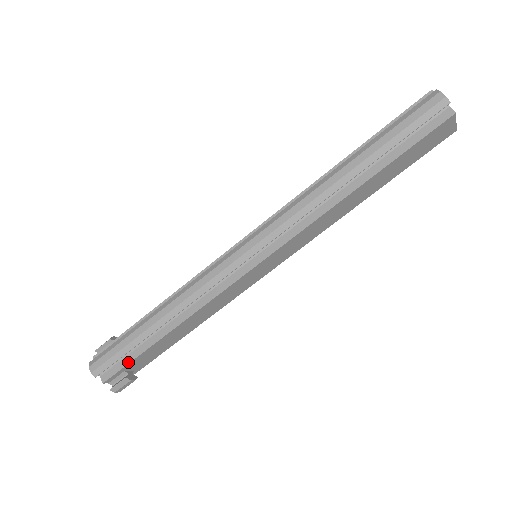
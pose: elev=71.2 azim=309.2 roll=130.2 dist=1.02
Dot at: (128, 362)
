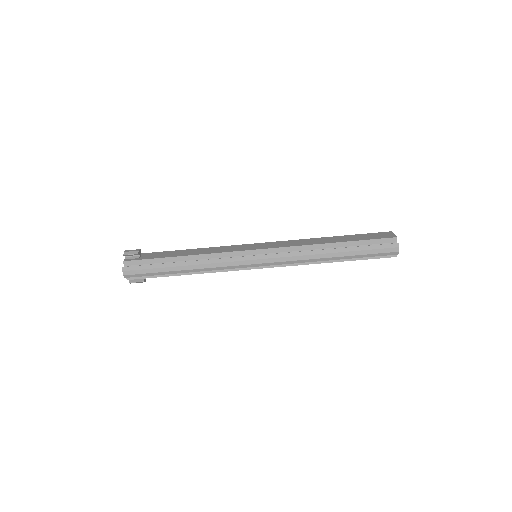
Dot at: (150, 277)
